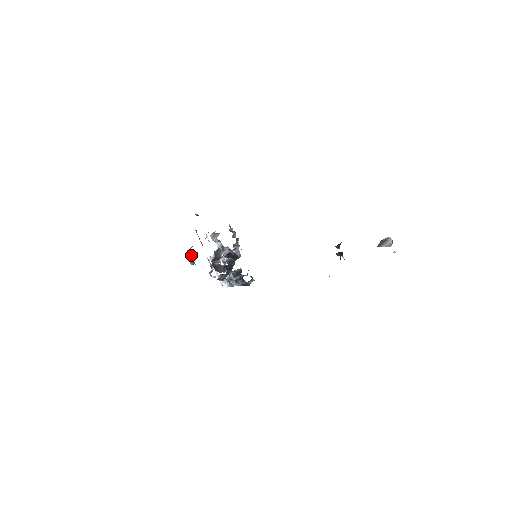
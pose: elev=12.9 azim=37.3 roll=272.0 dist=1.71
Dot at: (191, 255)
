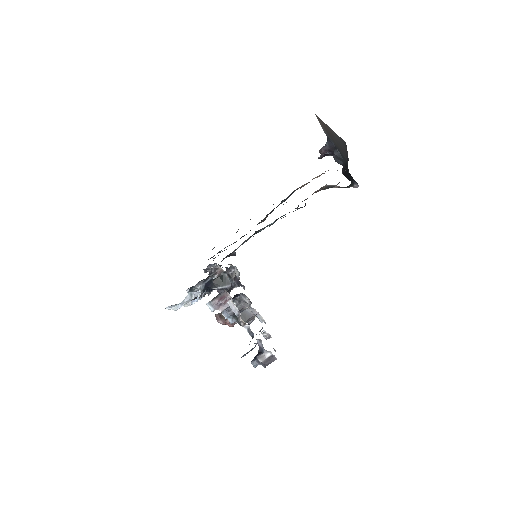
Dot at: (264, 364)
